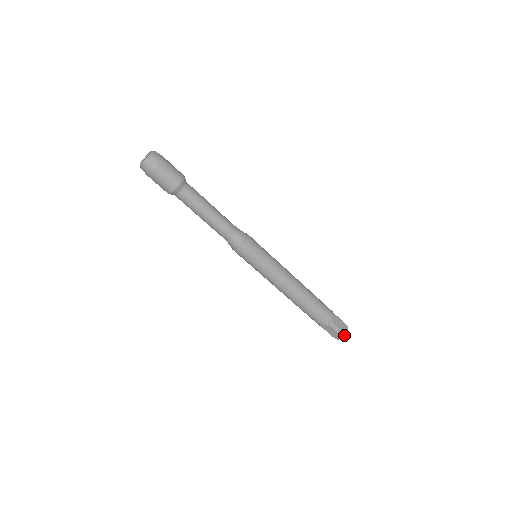
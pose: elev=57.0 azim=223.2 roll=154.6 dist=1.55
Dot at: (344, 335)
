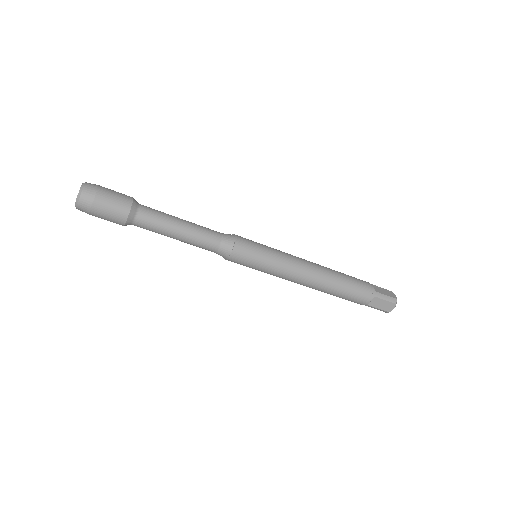
Dot at: (386, 312)
